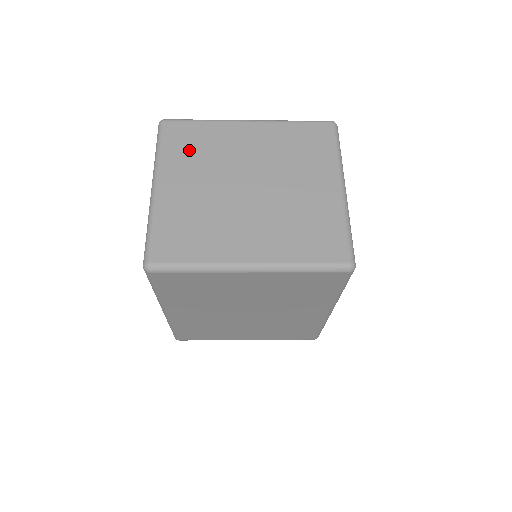
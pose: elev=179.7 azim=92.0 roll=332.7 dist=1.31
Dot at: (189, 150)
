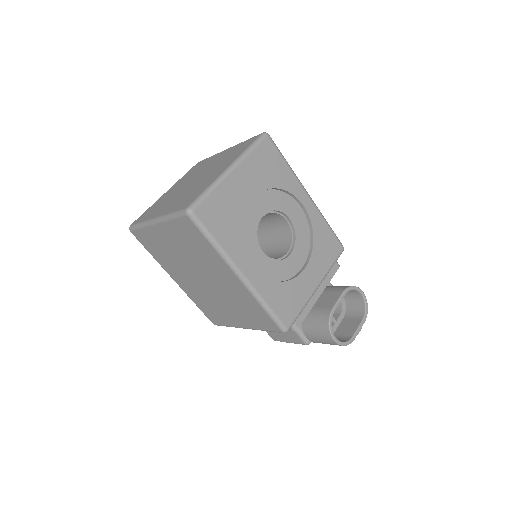
Dot at: (191, 172)
